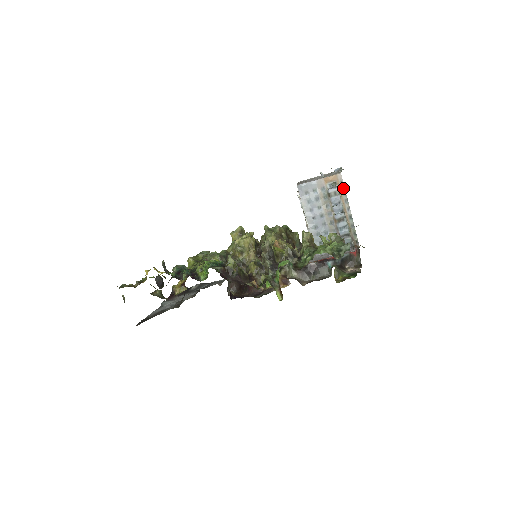
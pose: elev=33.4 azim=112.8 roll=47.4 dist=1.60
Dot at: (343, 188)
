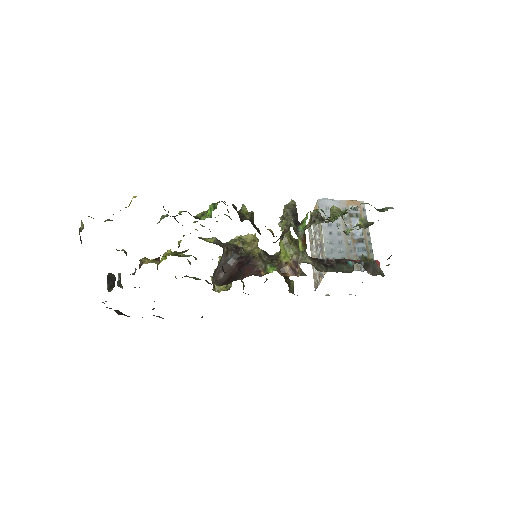
Dot at: (365, 214)
